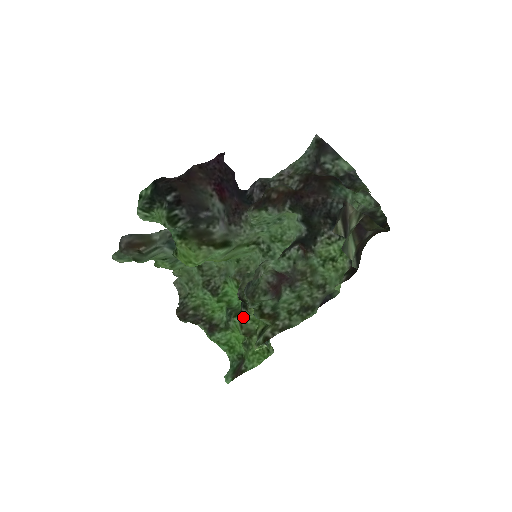
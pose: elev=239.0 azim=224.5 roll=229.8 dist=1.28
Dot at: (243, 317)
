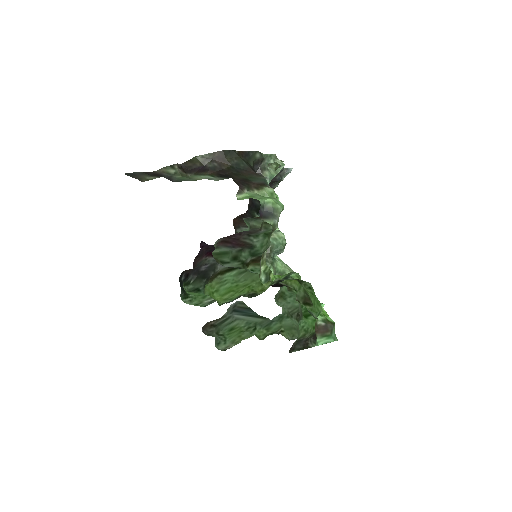
Dot at: (296, 296)
